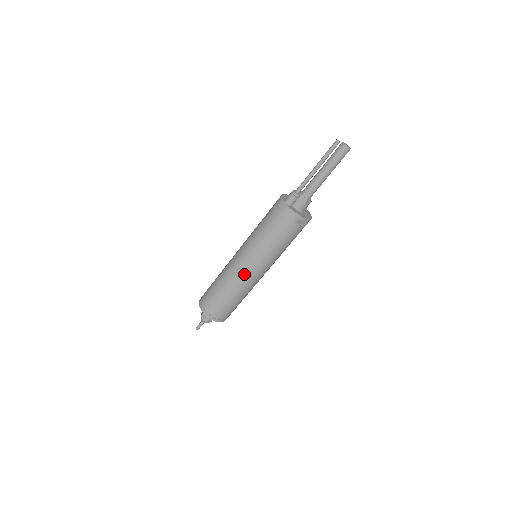
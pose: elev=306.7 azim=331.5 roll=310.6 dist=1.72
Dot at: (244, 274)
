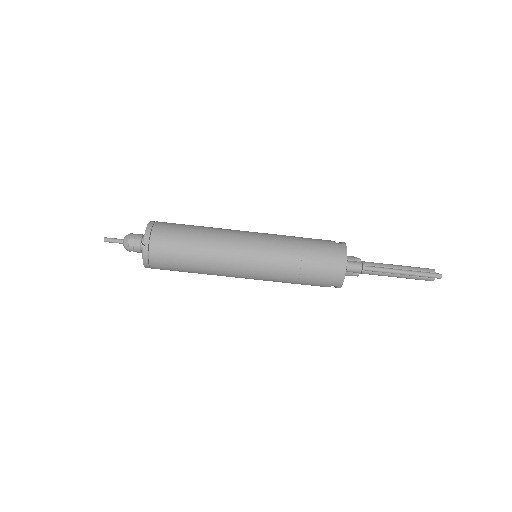
Dot at: (234, 270)
